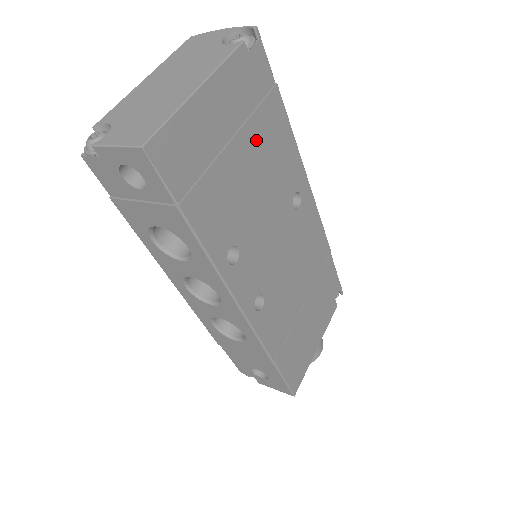
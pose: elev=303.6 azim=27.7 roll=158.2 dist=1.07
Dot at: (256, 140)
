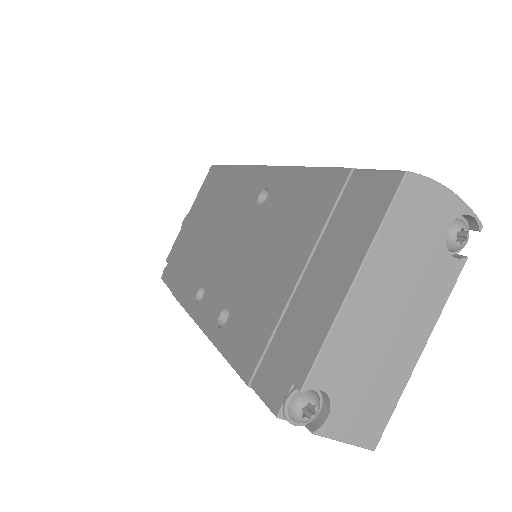
Dot at: occluded
